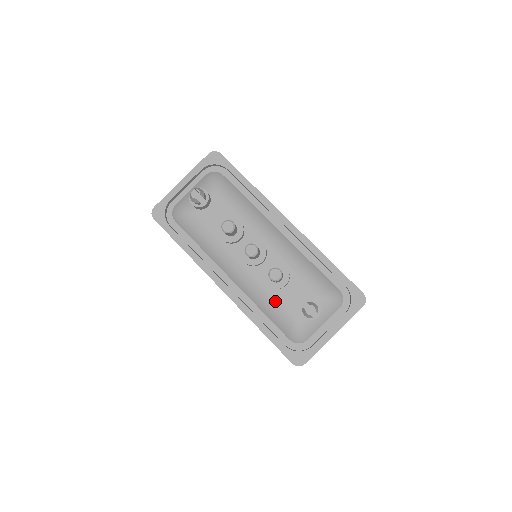
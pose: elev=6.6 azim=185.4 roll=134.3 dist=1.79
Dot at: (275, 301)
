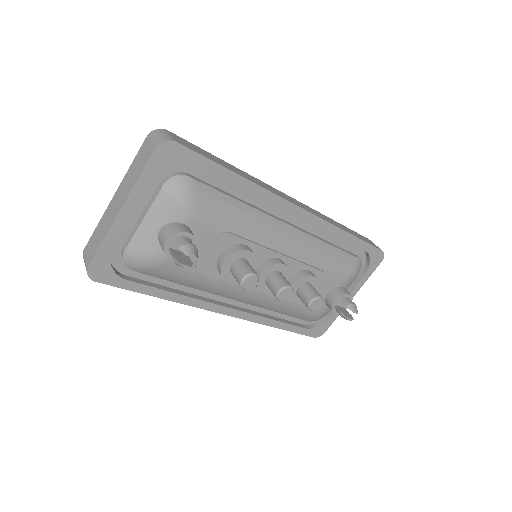
Dot at: (298, 305)
